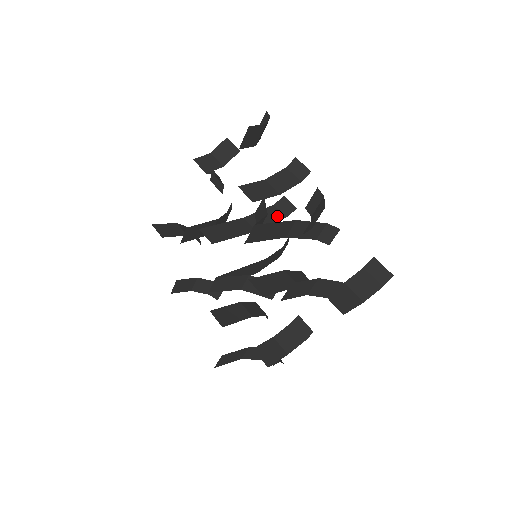
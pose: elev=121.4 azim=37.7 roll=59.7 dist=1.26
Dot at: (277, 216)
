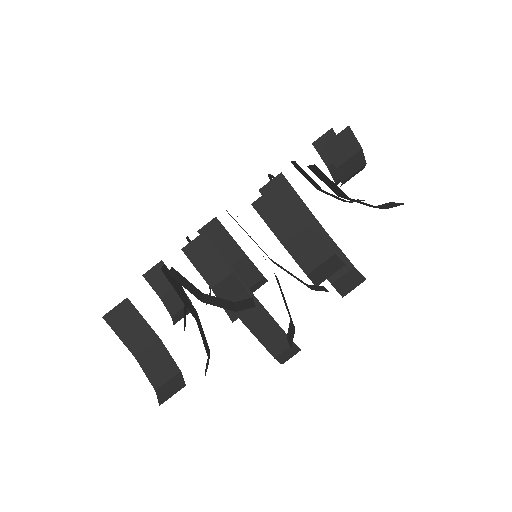
Dot at: (303, 283)
